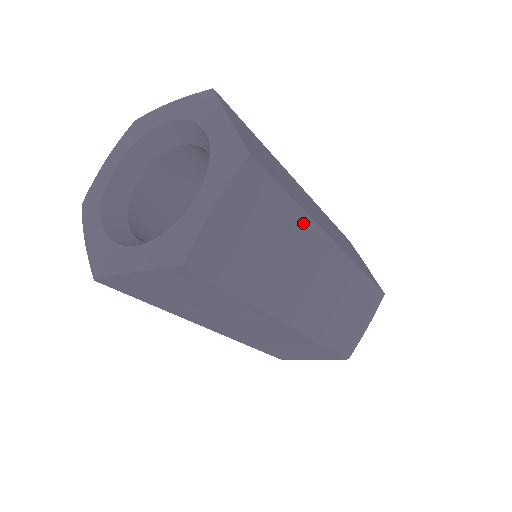
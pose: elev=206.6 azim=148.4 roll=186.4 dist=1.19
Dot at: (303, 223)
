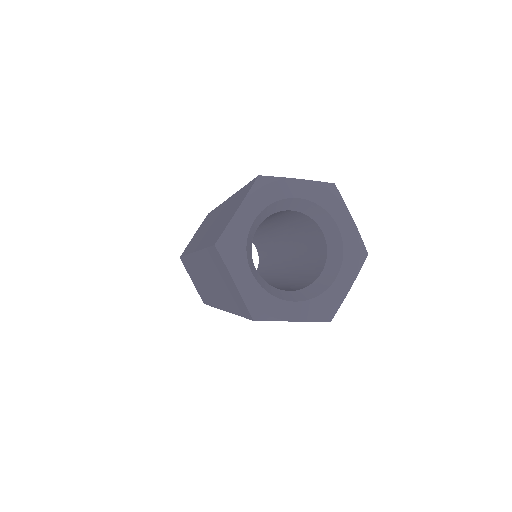
Dot at: occluded
